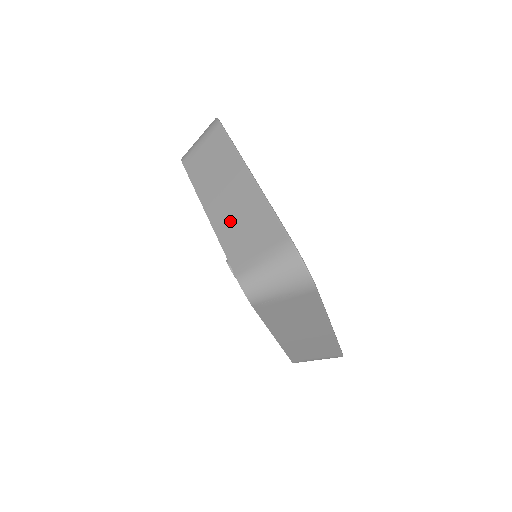
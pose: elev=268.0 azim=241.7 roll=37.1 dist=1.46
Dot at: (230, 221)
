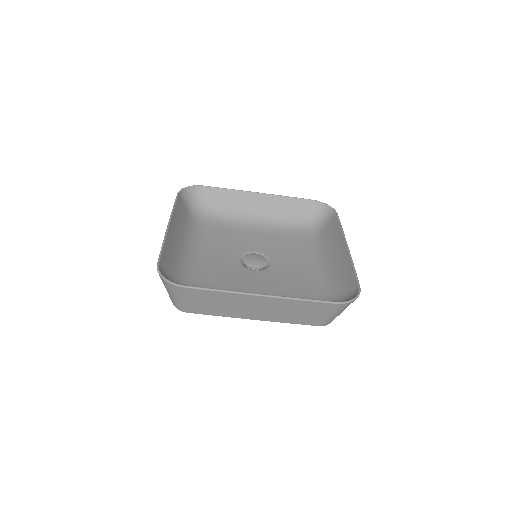
Dot at: (280, 315)
